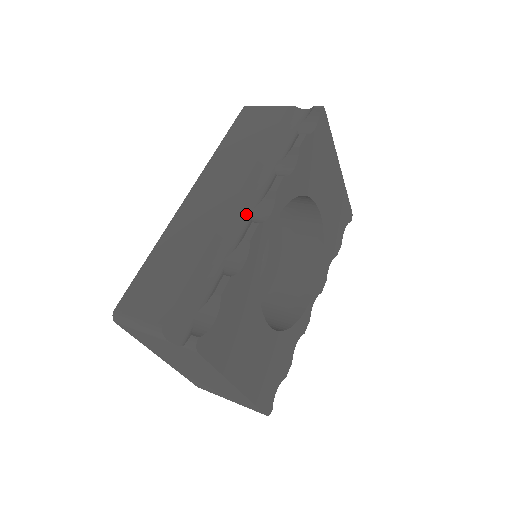
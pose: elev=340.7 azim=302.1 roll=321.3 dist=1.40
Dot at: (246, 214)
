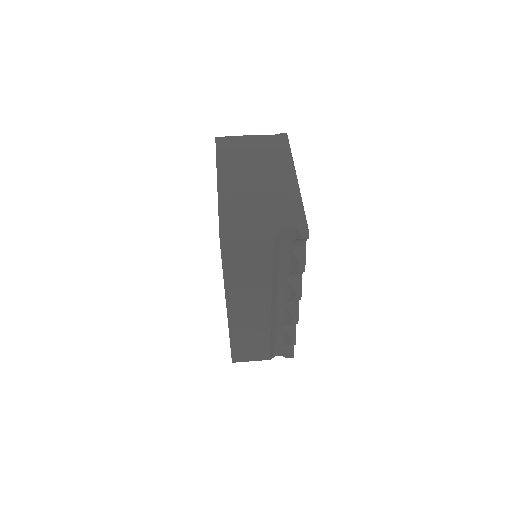
Dot at: (280, 306)
